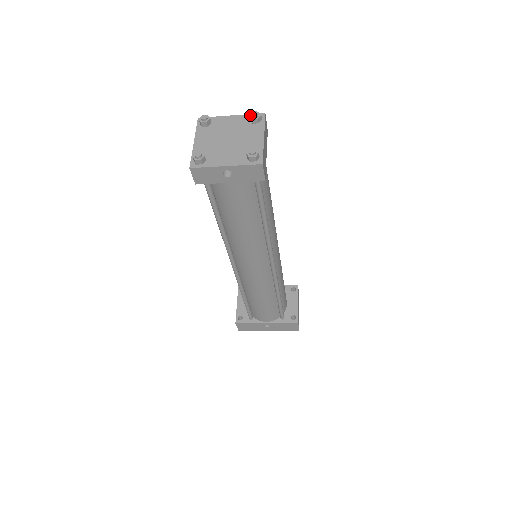
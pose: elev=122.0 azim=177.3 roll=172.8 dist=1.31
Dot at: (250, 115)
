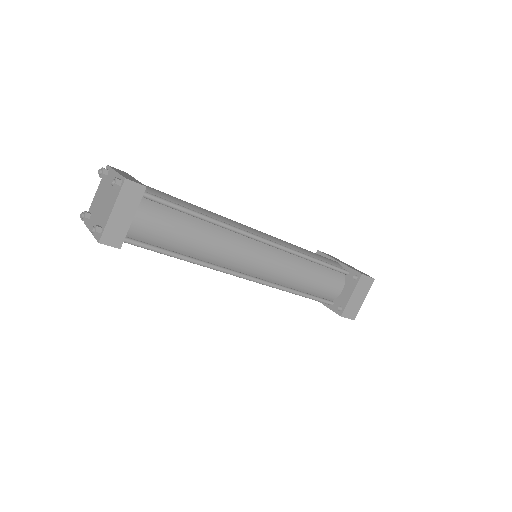
Dot at: (112, 181)
